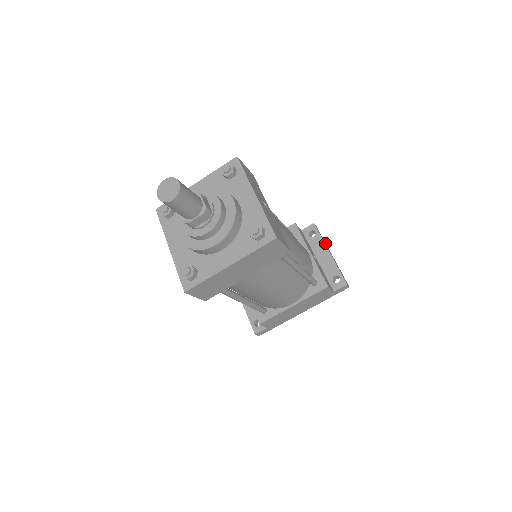
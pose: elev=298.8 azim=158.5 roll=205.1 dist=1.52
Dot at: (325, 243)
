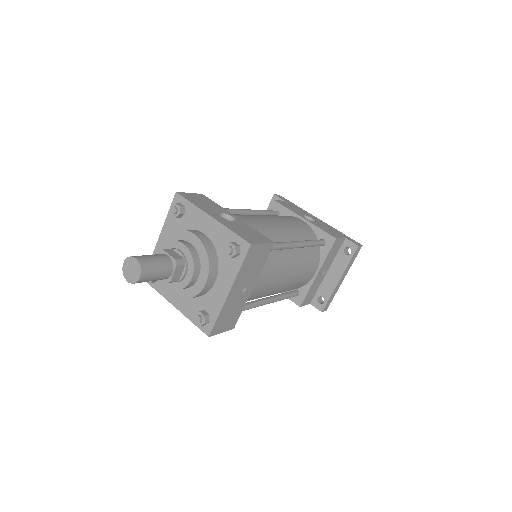
Dot at: (349, 267)
